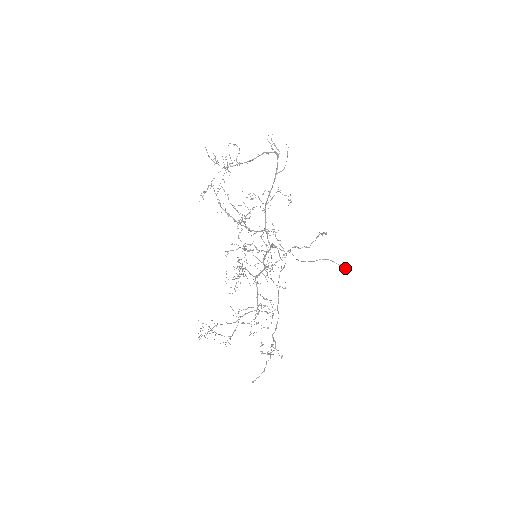
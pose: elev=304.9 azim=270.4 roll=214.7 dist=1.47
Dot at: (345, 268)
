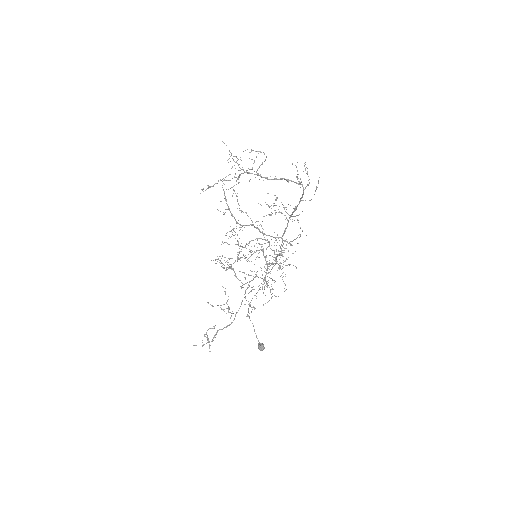
Dot at: (259, 349)
